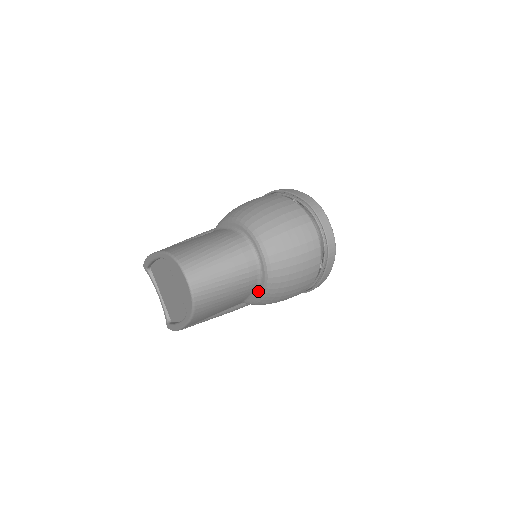
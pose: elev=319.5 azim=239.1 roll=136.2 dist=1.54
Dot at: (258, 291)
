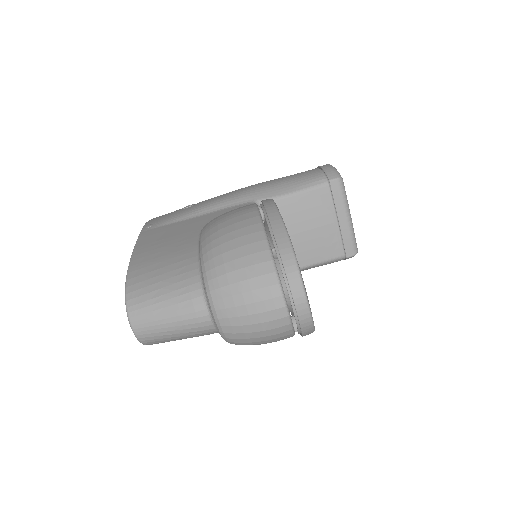
Dot at: occluded
